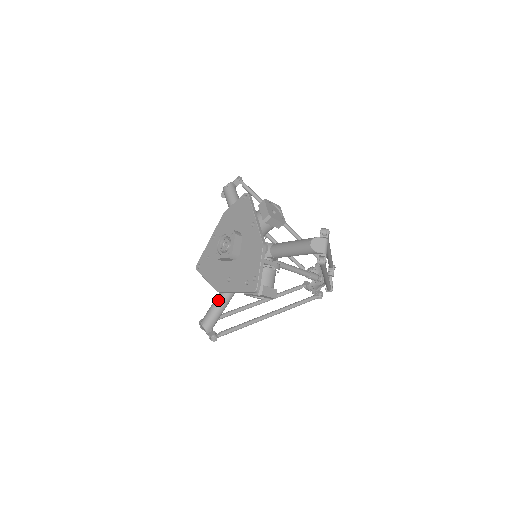
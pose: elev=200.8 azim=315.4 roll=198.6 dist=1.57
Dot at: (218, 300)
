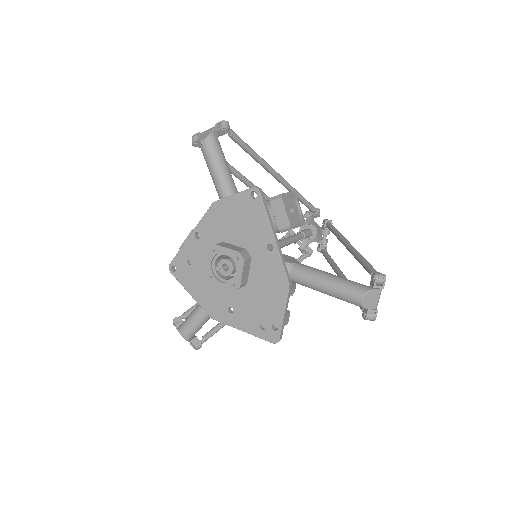
Dot at: (204, 311)
